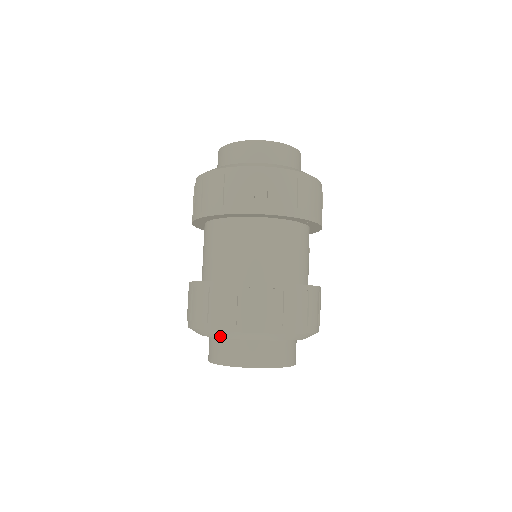
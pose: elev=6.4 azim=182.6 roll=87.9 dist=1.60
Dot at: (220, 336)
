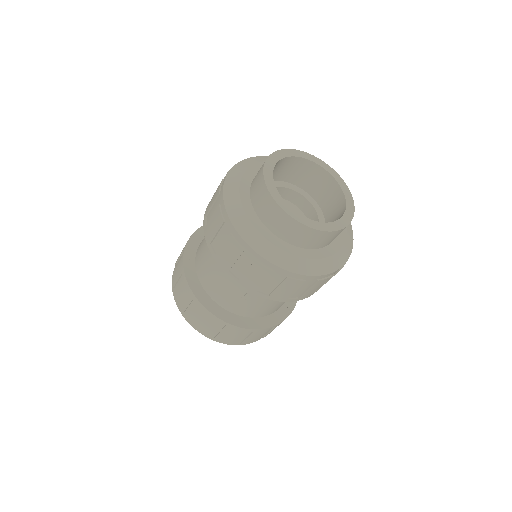
Dot at: occluded
